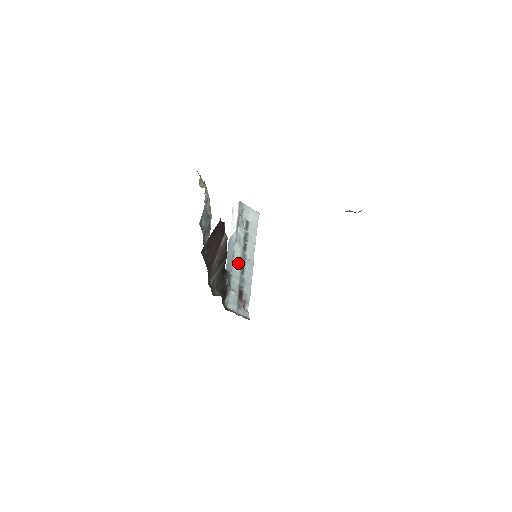
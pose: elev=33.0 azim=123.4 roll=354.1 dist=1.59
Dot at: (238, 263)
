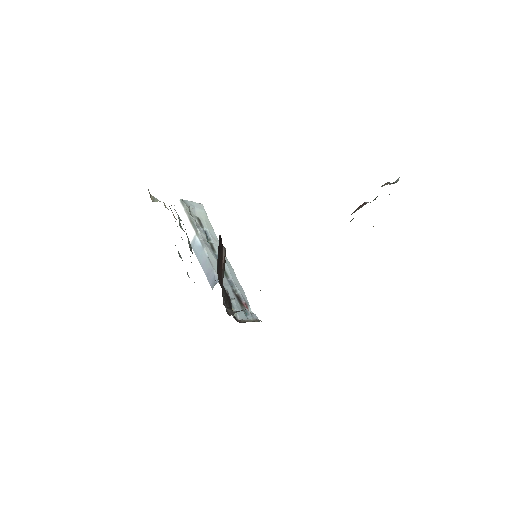
Dot at: occluded
